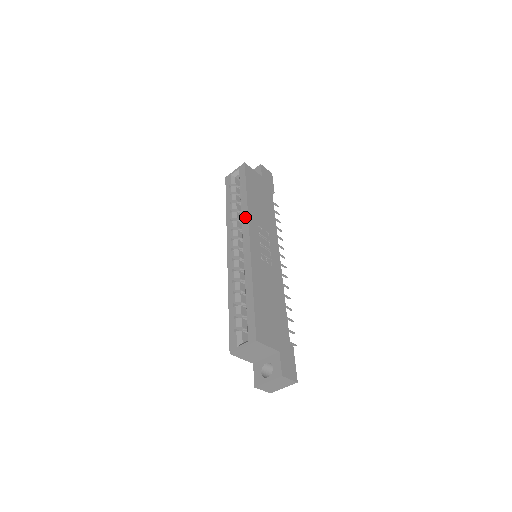
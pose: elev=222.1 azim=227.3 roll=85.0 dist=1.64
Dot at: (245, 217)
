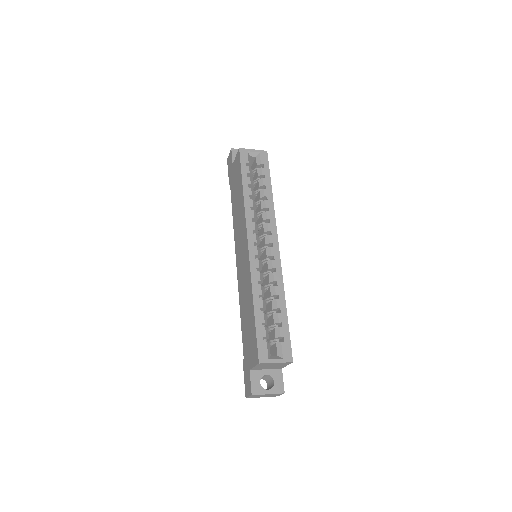
Dot at: (272, 218)
